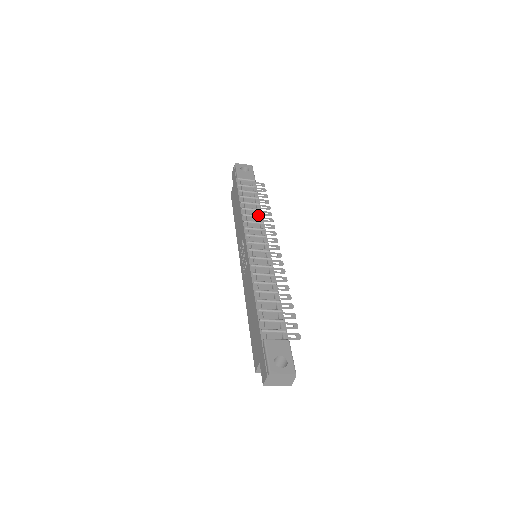
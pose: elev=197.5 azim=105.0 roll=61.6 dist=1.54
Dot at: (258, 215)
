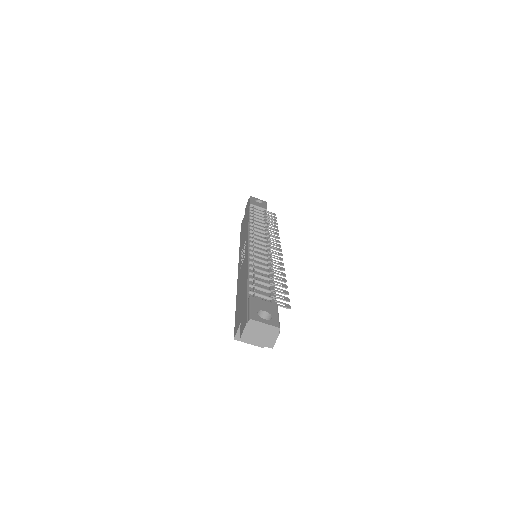
Dot at: (265, 227)
